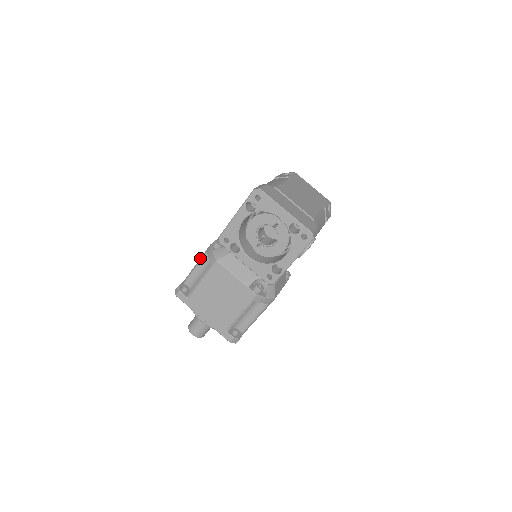
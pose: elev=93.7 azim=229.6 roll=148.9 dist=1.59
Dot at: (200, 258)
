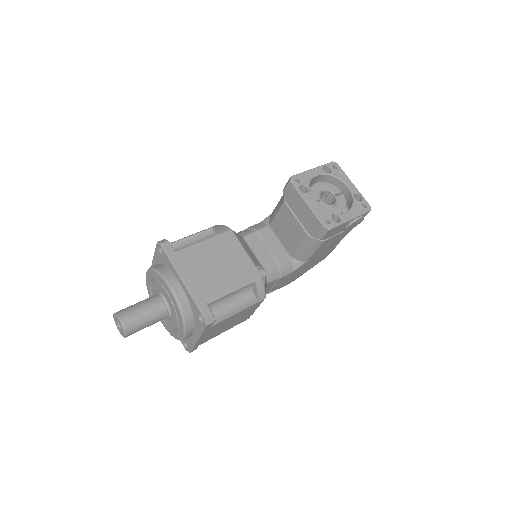
Dot at: occluded
